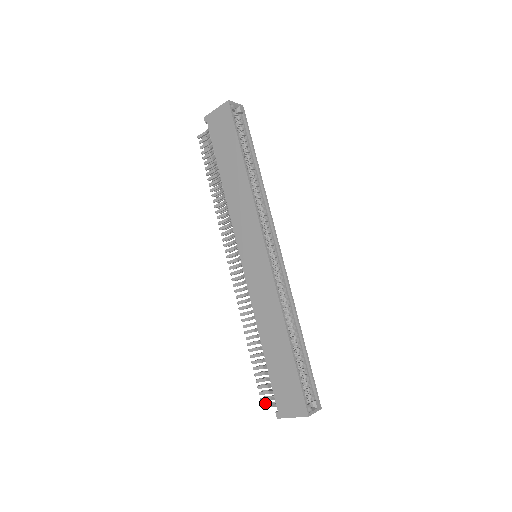
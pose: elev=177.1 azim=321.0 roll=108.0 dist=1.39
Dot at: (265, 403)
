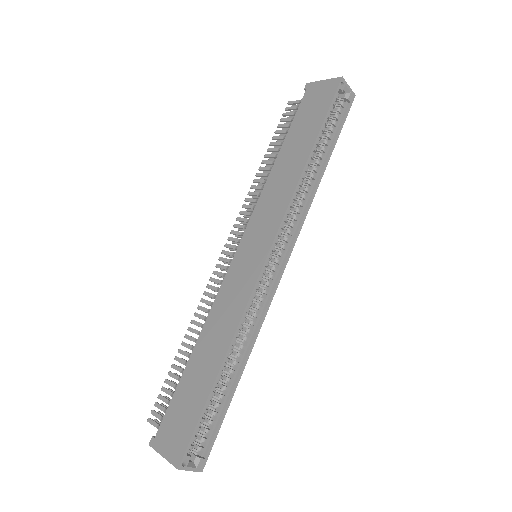
Dot at: (154, 419)
